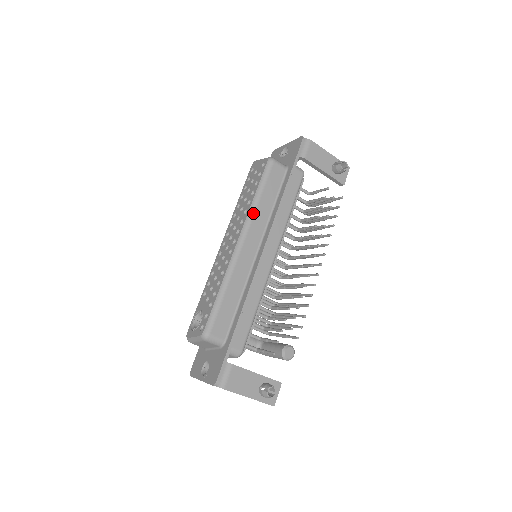
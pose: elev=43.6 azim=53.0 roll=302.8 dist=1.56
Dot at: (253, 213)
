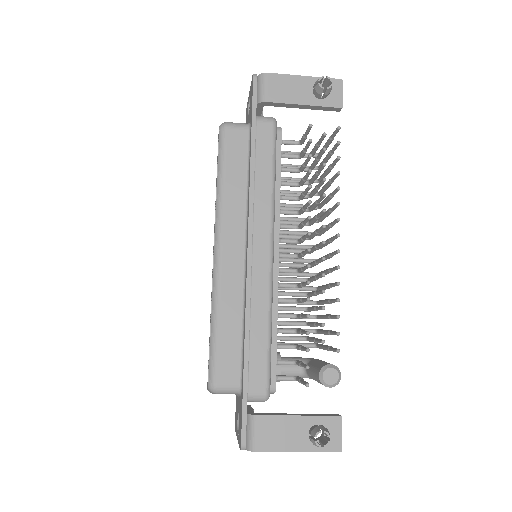
Dot at: (221, 207)
